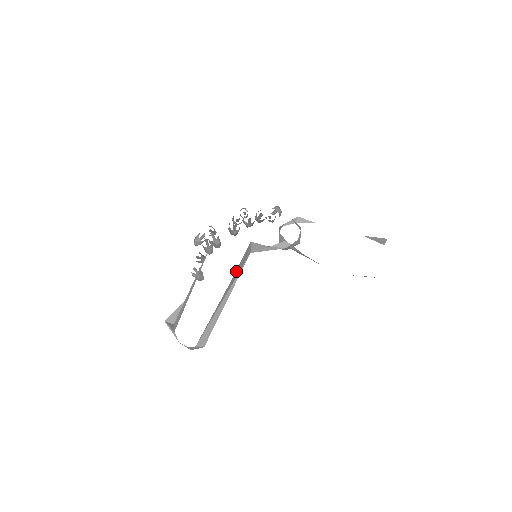
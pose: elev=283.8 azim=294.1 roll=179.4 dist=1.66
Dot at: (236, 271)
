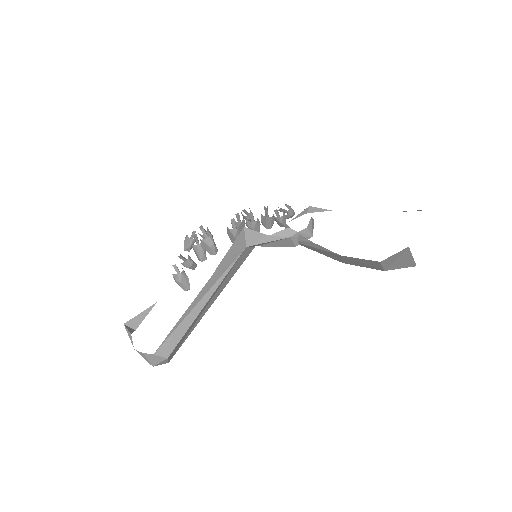
Dot at: (222, 262)
